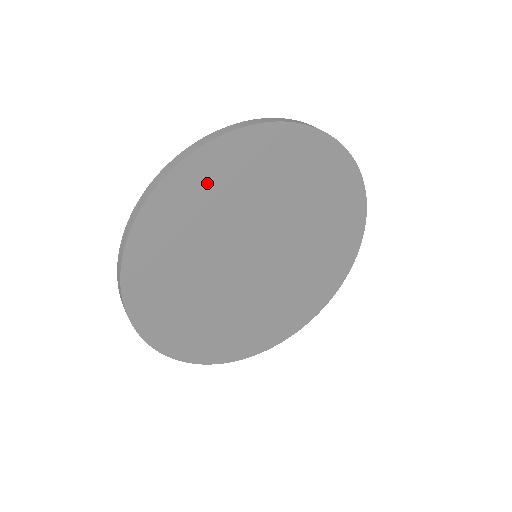
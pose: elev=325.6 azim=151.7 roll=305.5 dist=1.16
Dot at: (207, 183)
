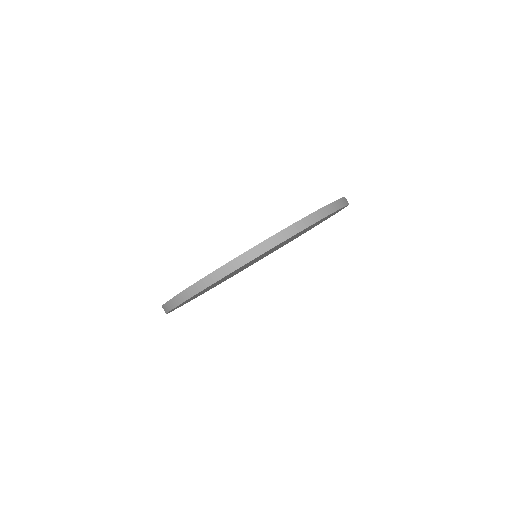
Dot at: occluded
